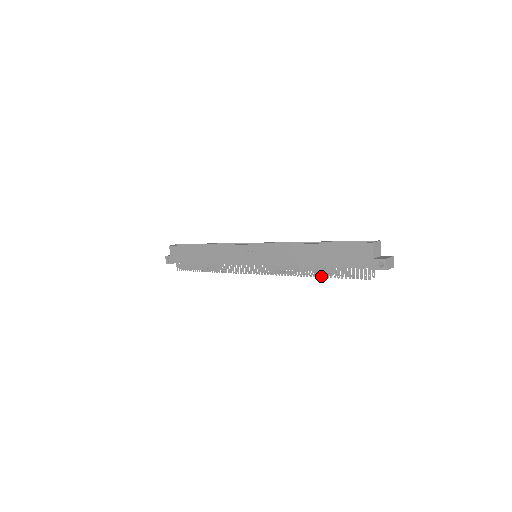
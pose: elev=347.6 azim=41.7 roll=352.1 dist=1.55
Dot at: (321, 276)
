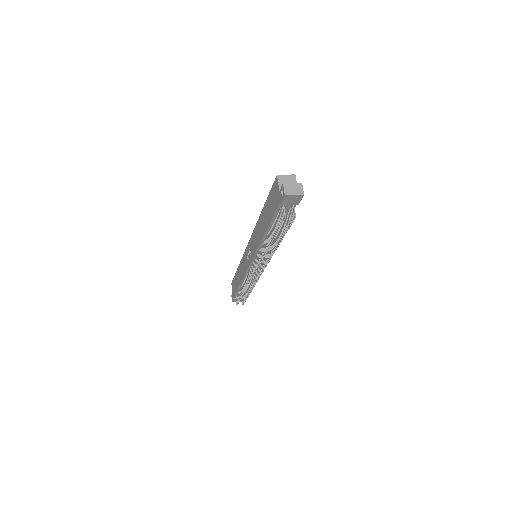
Dot at: (271, 242)
